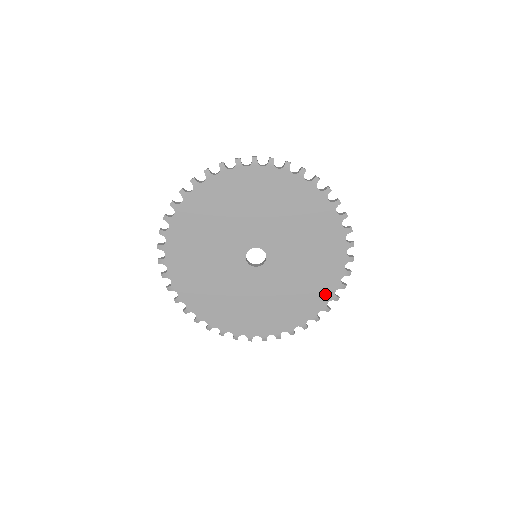
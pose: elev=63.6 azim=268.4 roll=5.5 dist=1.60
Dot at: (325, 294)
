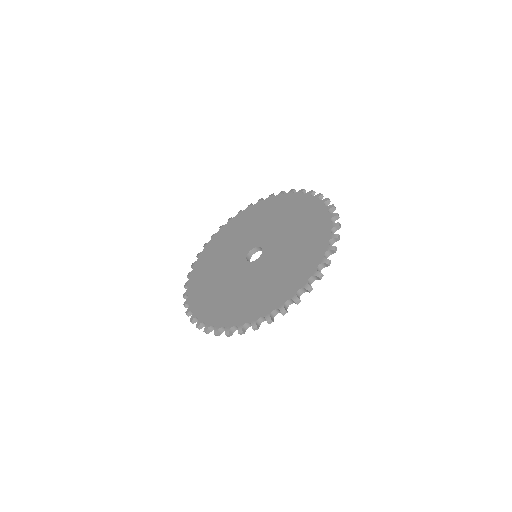
Dot at: (323, 229)
